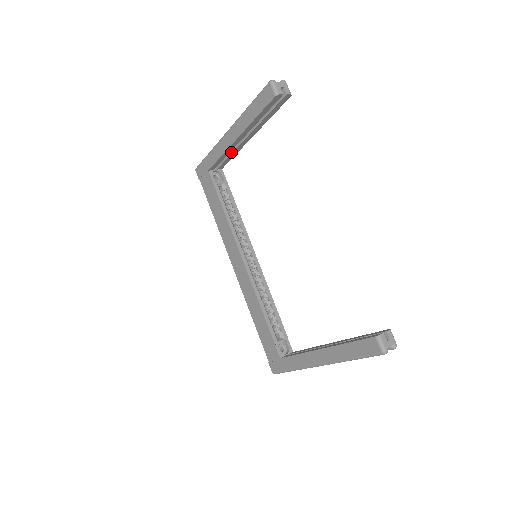
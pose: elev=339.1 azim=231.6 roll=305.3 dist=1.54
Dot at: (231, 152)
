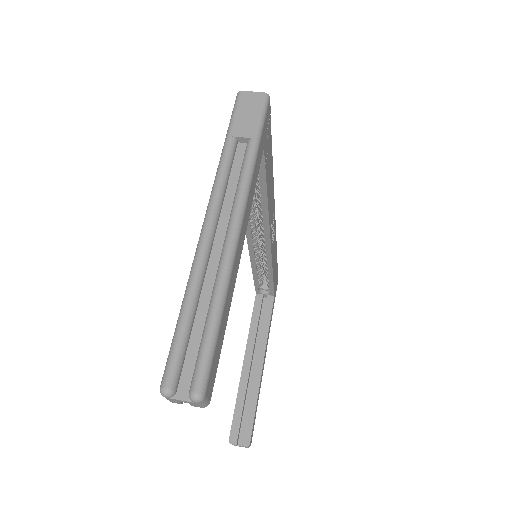
Dot at: occluded
